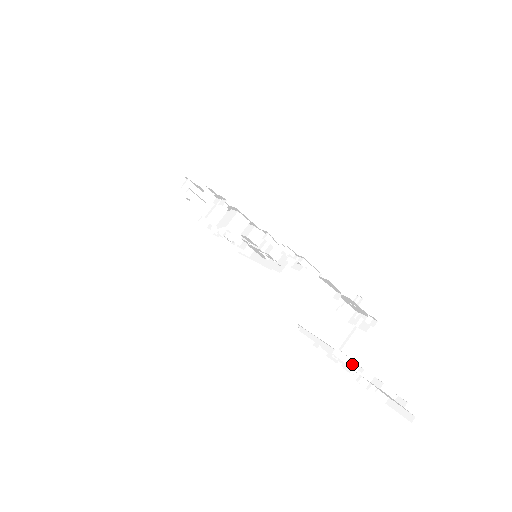
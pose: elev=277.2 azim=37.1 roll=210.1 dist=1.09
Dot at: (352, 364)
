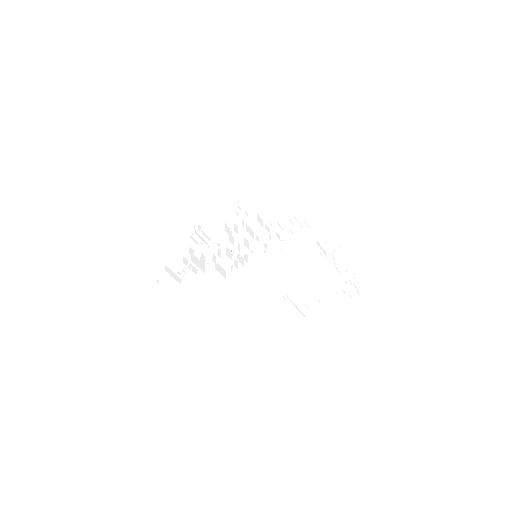
Dot at: (342, 274)
